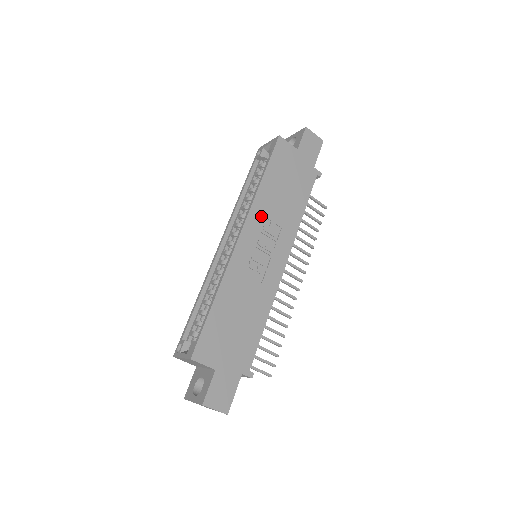
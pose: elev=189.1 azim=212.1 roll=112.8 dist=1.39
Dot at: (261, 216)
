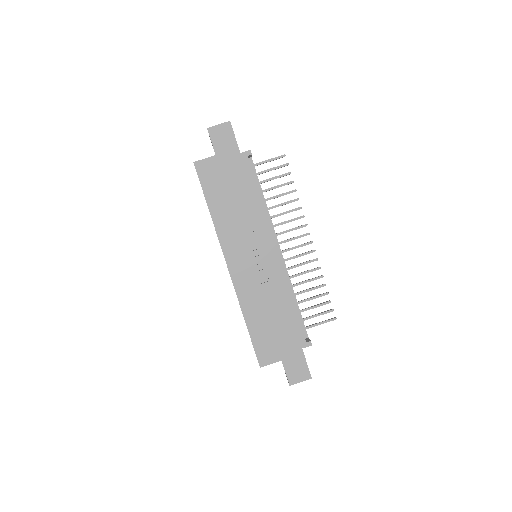
Dot at: (231, 237)
